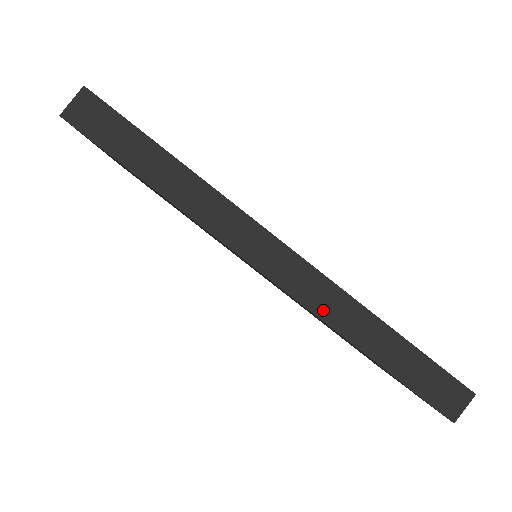
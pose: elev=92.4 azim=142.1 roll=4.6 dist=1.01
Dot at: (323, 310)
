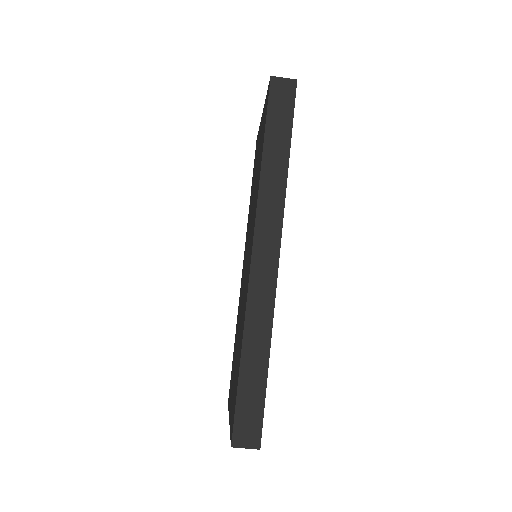
Dot at: (253, 306)
